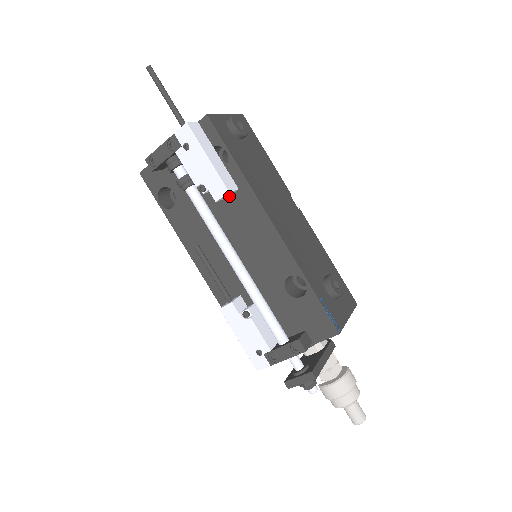
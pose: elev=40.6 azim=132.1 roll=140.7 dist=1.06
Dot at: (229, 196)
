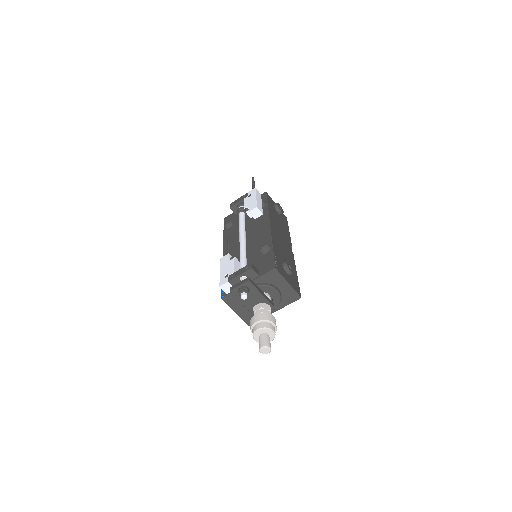
Dot at: (257, 218)
